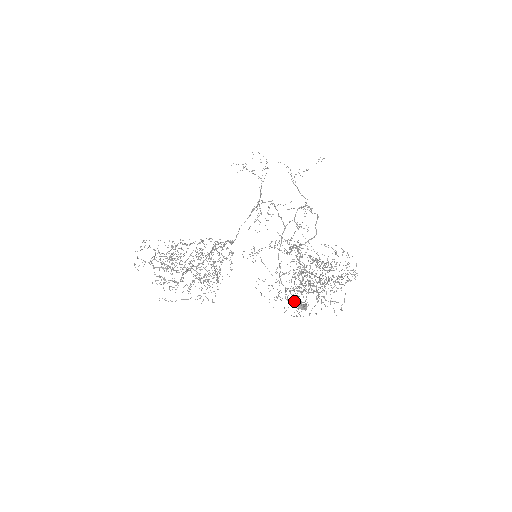
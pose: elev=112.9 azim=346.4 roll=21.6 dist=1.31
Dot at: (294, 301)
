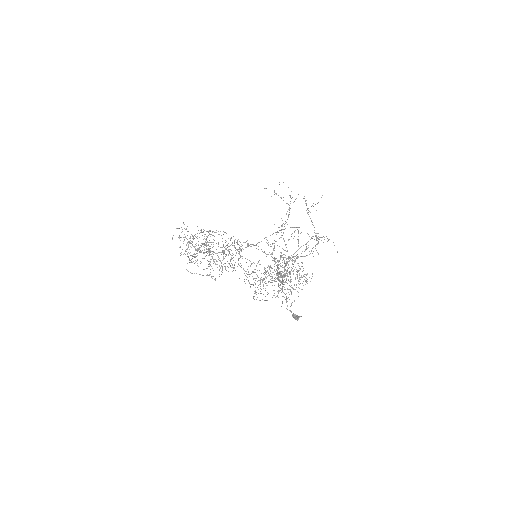
Dot at: occluded
